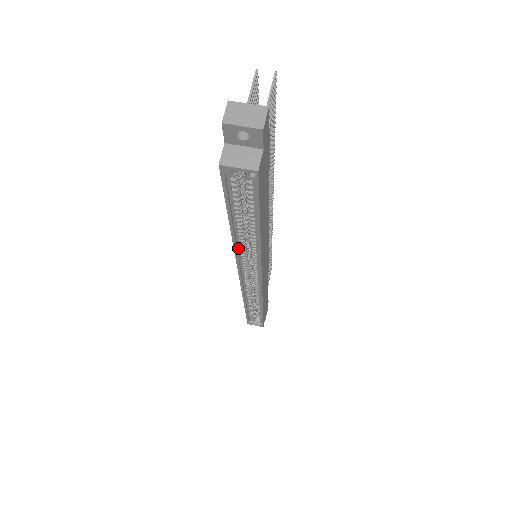
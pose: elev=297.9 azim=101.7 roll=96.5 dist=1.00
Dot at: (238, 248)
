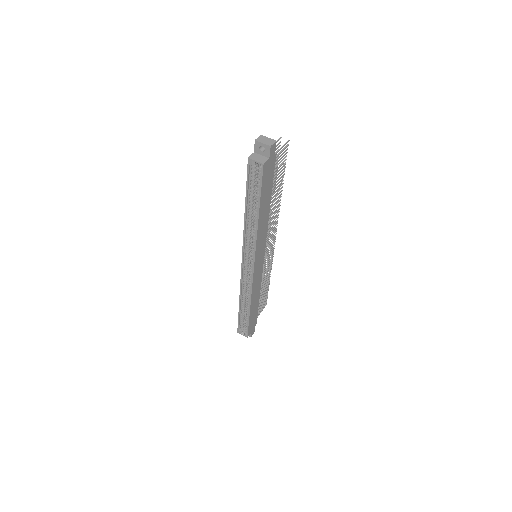
Dot at: (246, 230)
